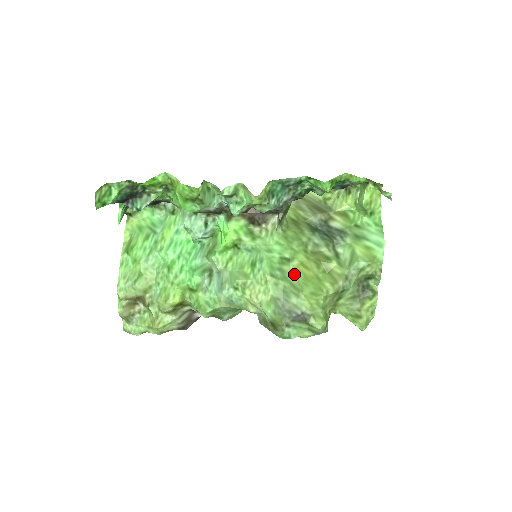
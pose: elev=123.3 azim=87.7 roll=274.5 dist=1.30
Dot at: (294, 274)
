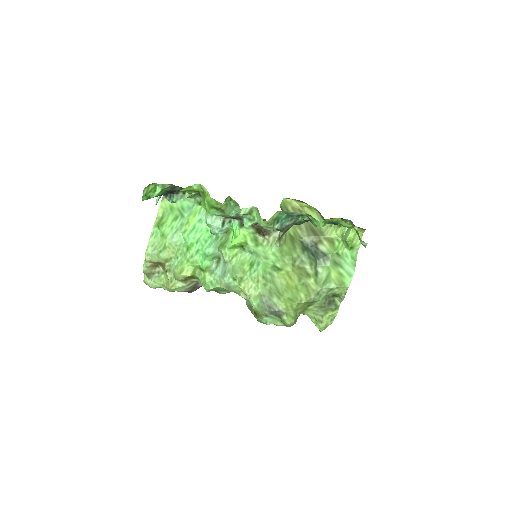
Dot at: (280, 280)
